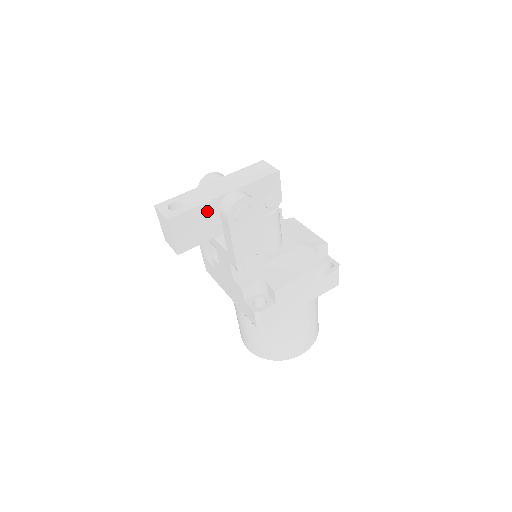
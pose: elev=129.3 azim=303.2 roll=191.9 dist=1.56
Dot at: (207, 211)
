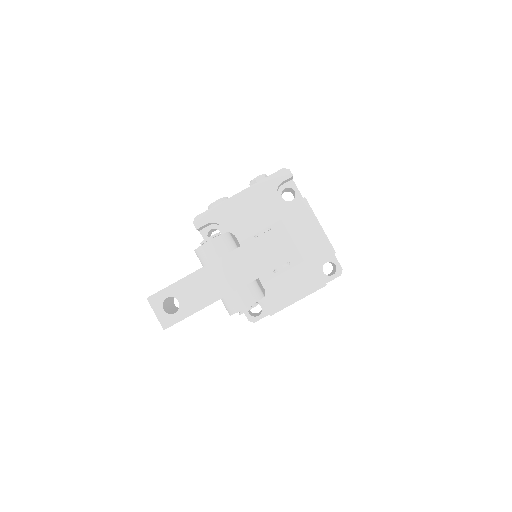
Dot at: occluded
